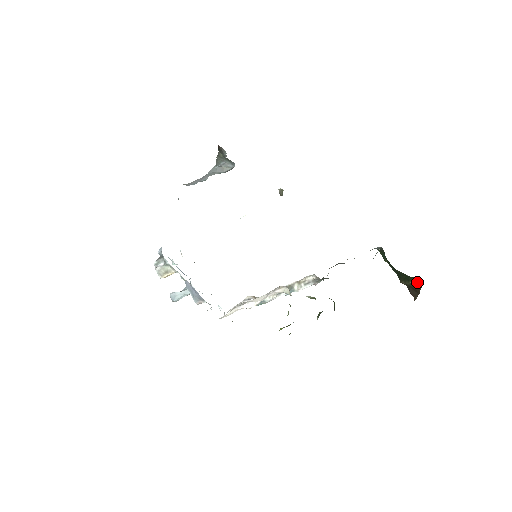
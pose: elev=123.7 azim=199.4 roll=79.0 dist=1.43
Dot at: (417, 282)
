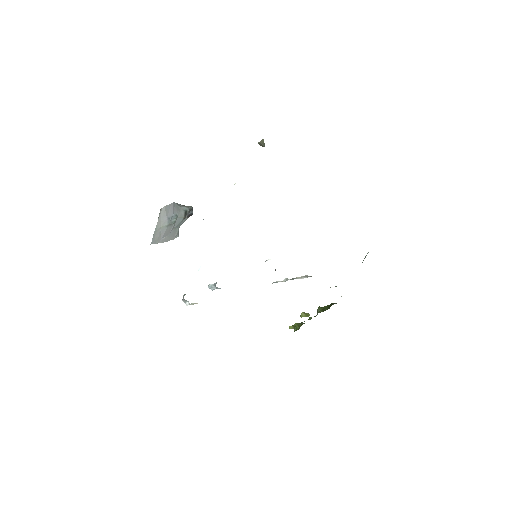
Dot at: occluded
